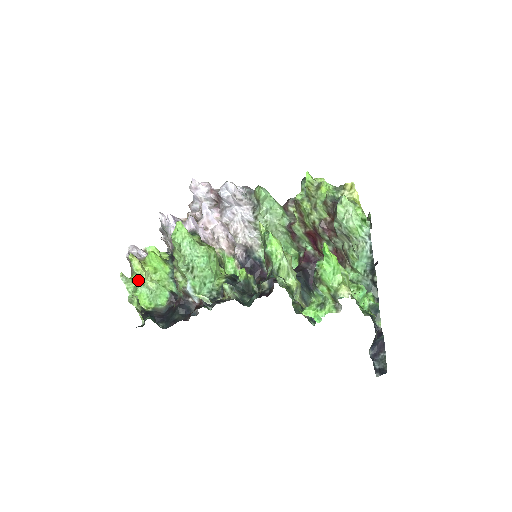
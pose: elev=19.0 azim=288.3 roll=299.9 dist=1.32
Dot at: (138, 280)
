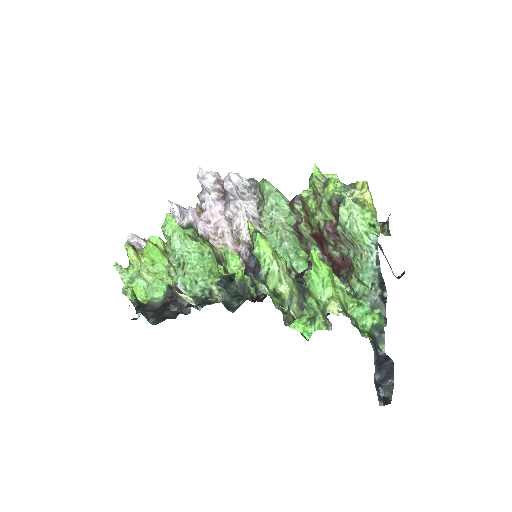
Dot at: (134, 271)
